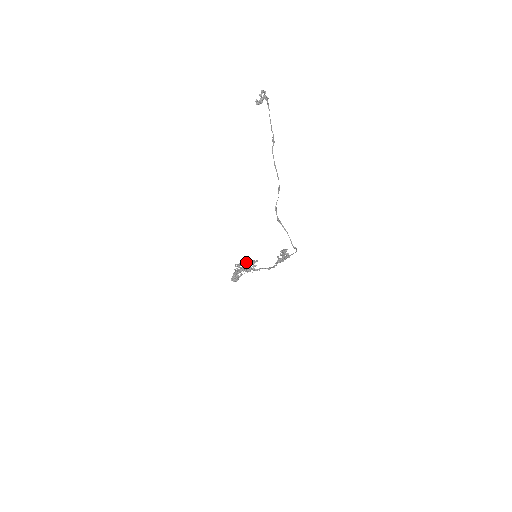
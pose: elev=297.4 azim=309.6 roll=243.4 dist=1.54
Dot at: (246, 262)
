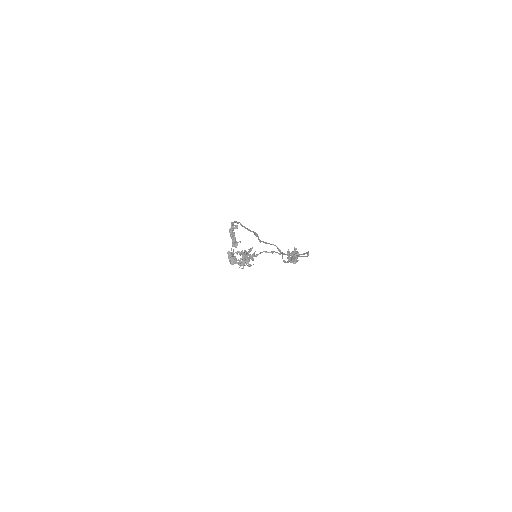
Dot at: (246, 260)
